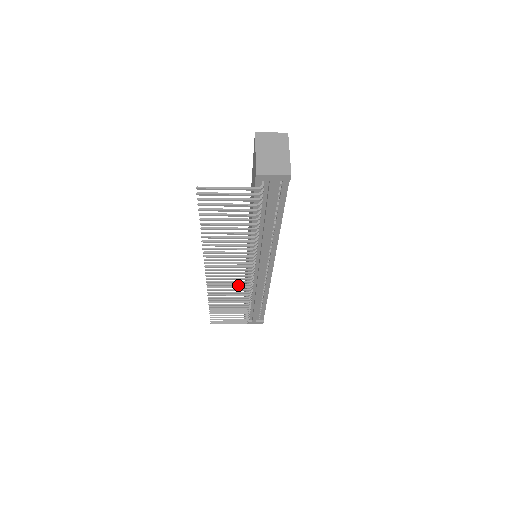
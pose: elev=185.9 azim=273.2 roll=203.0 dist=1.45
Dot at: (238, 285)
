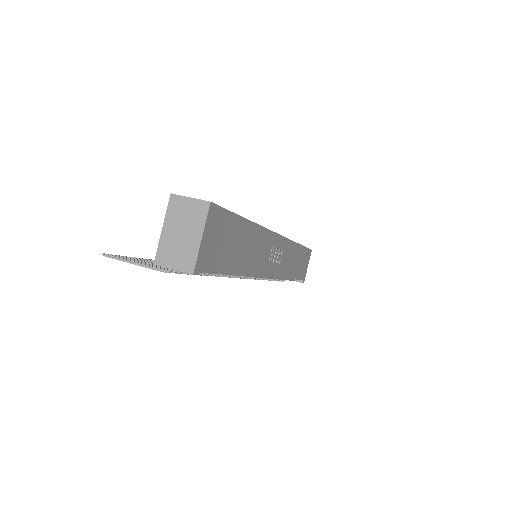
Dot at: occluded
